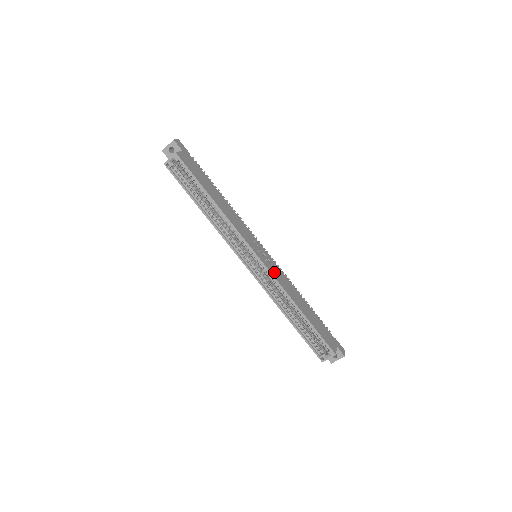
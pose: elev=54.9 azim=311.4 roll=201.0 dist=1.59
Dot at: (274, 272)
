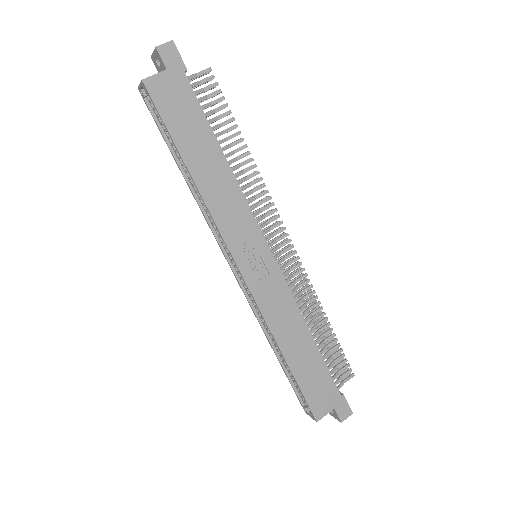
Dot at: (264, 294)
